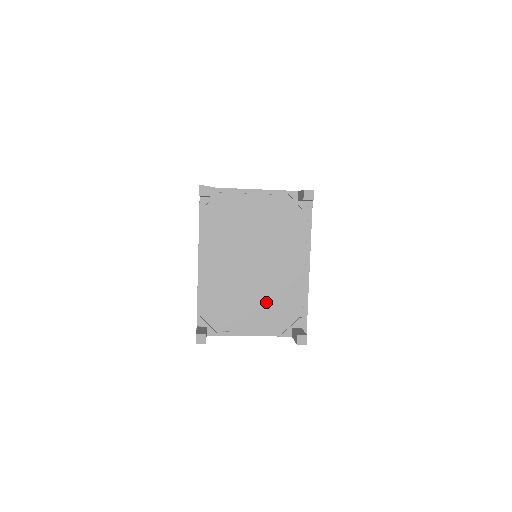
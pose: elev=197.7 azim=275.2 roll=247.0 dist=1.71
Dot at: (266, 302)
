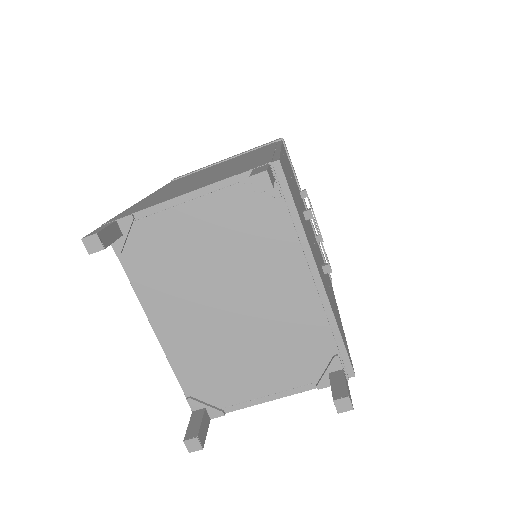
Dot at: (274, 350)
